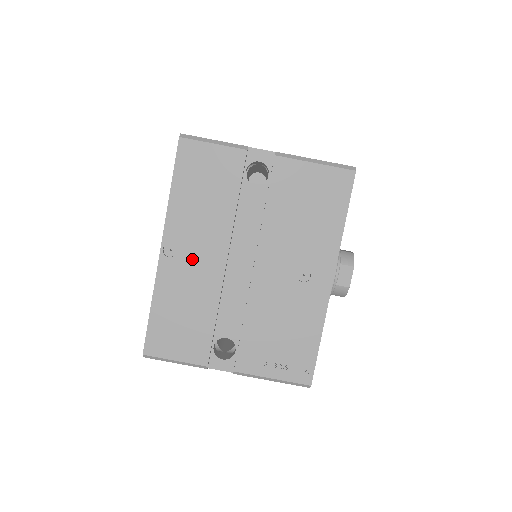
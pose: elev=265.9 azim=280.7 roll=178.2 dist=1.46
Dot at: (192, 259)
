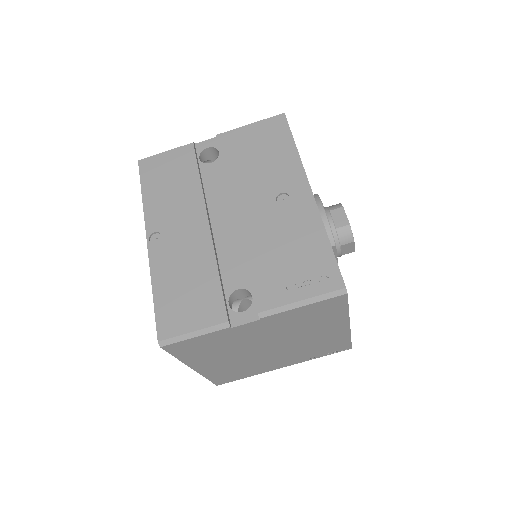
Dot at: (177, 235)
